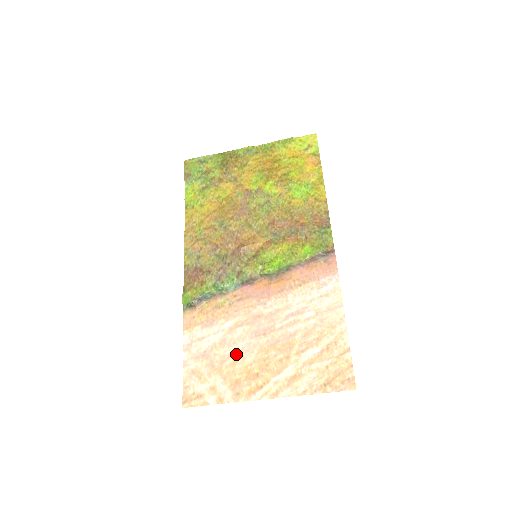
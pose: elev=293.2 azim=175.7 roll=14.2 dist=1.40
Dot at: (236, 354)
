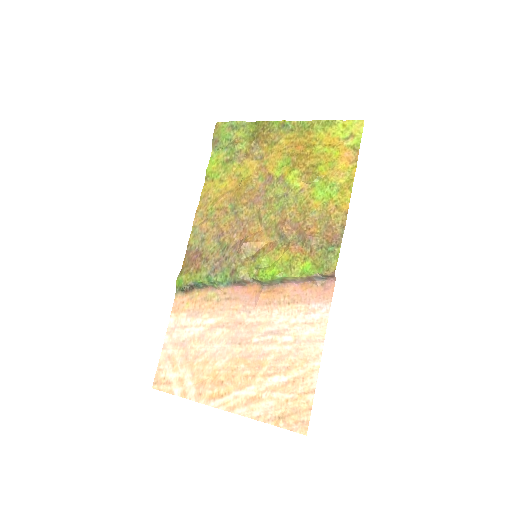
Dot at: (209, 354)
